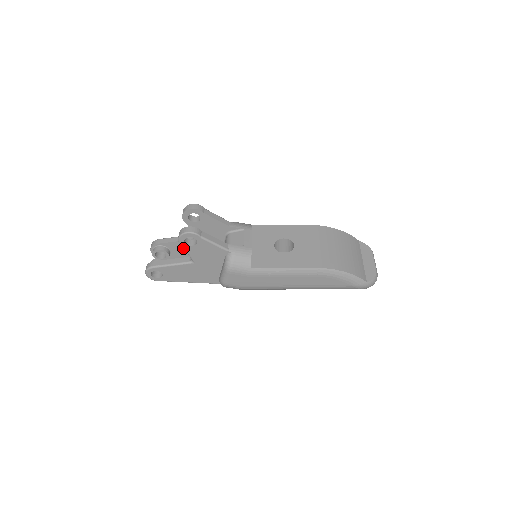
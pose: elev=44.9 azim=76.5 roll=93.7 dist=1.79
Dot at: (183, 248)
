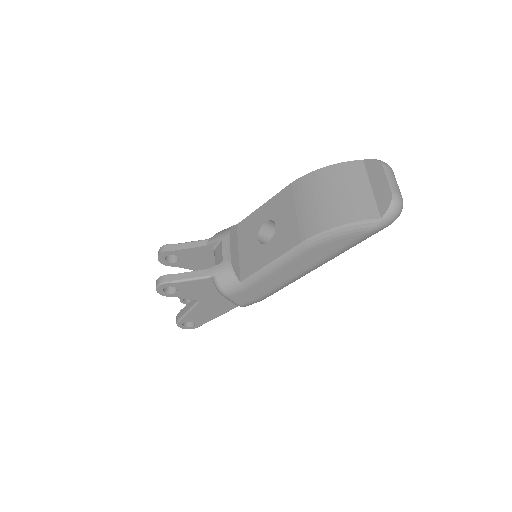
Dot at: occluded
